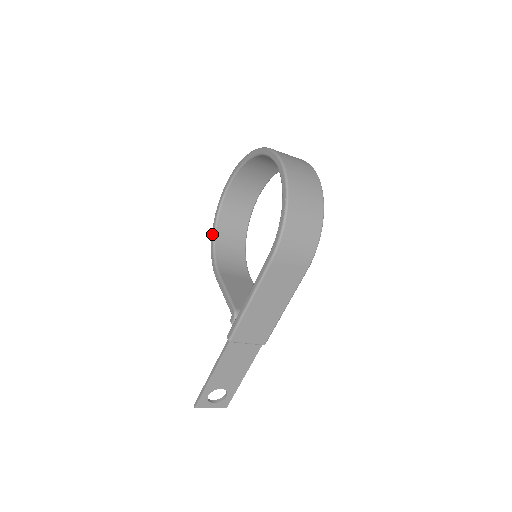
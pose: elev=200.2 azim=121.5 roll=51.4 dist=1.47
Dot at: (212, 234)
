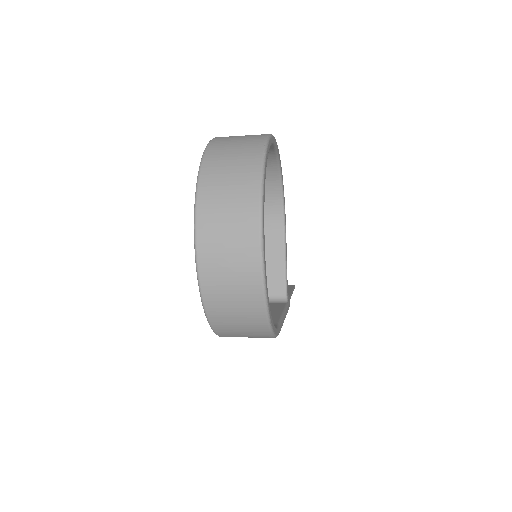
Dot at: occluded
